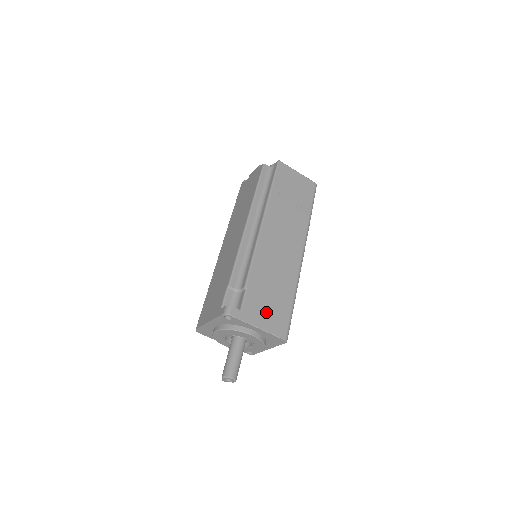
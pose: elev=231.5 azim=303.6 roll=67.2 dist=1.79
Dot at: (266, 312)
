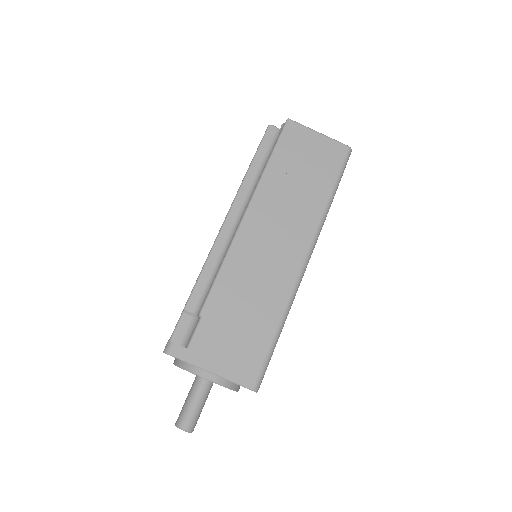
Dot at: (227, 350)
